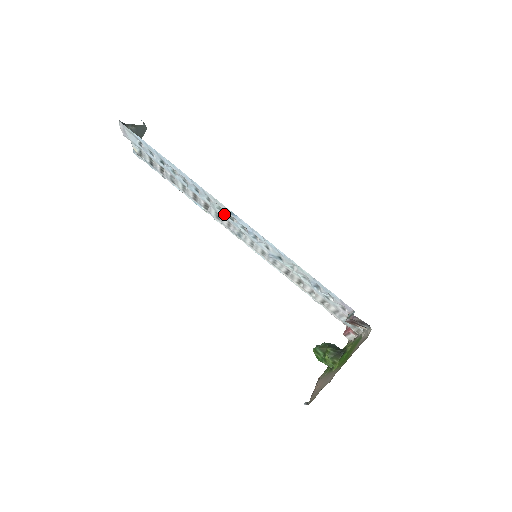
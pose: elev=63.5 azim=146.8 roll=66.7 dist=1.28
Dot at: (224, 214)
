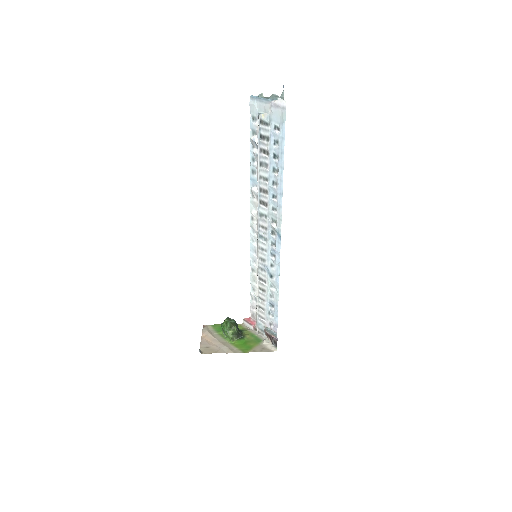
Dot at: (272, 227)
